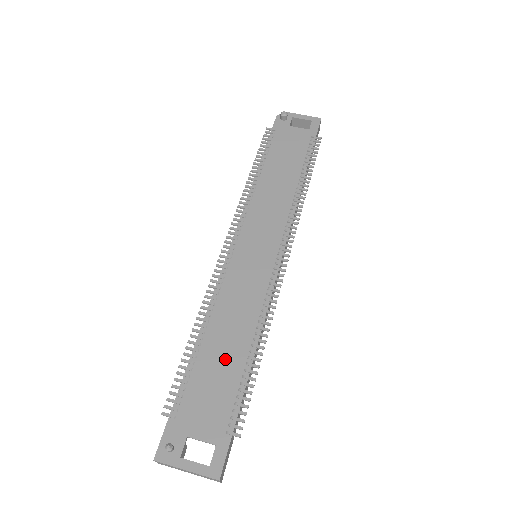
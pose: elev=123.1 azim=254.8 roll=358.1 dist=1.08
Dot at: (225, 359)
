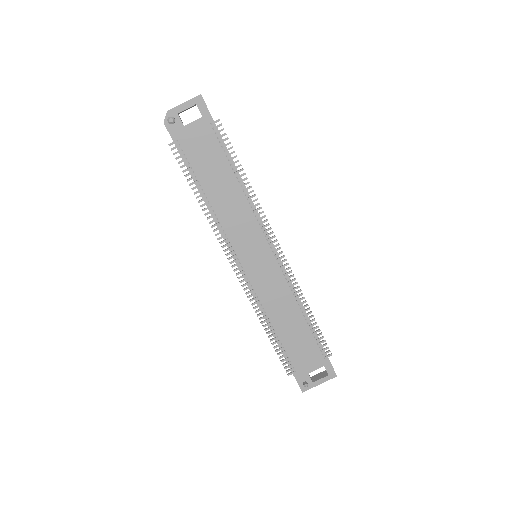
Dot at: (295, 330)
